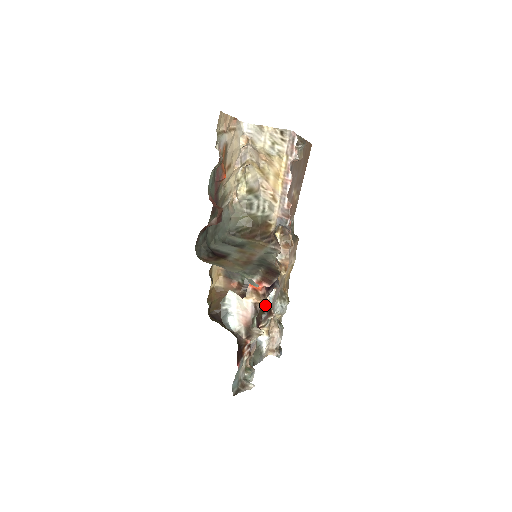
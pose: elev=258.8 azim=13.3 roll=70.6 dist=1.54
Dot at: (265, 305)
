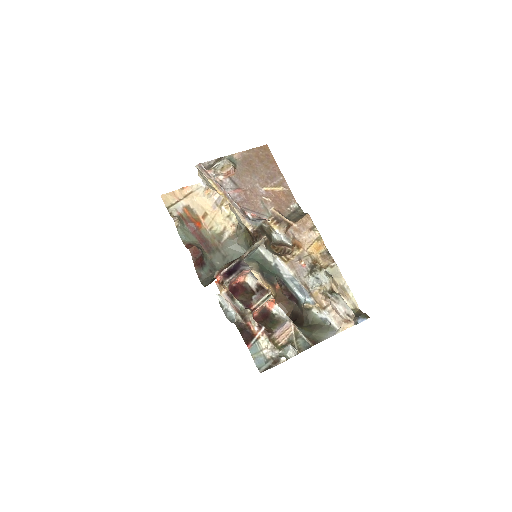
Dot at: (257, 288)
